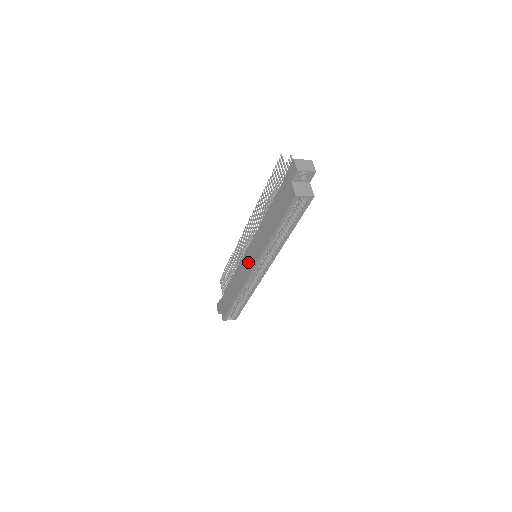
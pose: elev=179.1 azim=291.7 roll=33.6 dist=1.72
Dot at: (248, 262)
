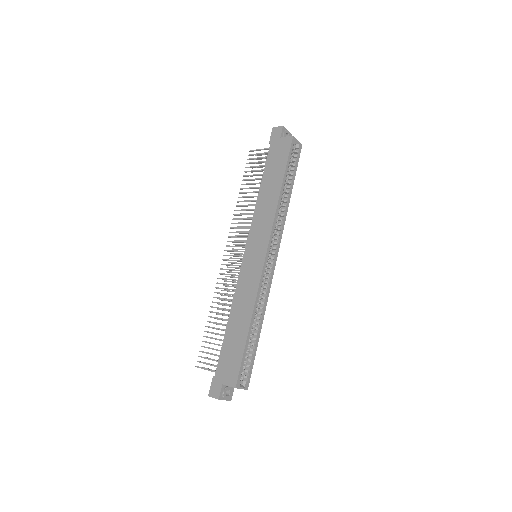
Dot at: (254, 256)
